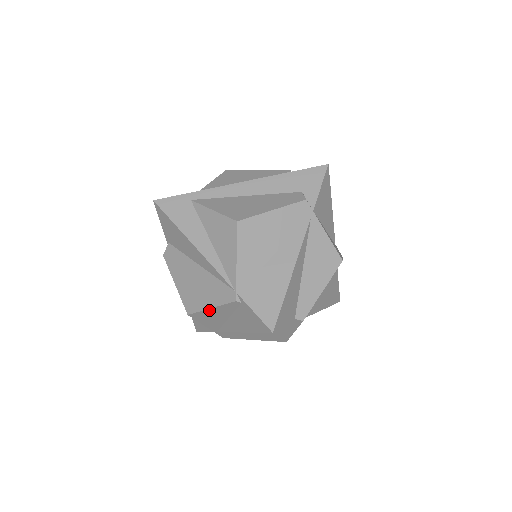
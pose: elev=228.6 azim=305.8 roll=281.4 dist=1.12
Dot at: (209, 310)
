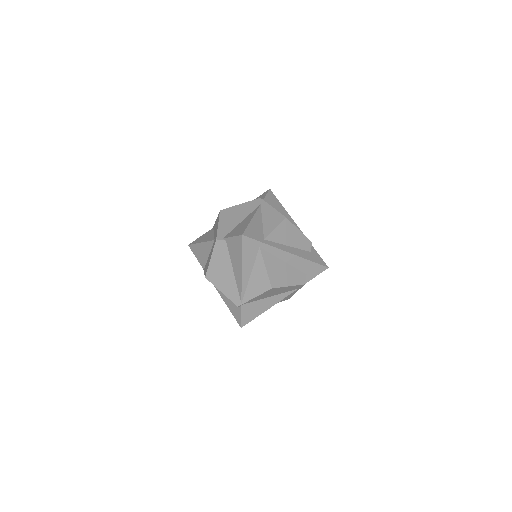
Dot at: (219, 290)
